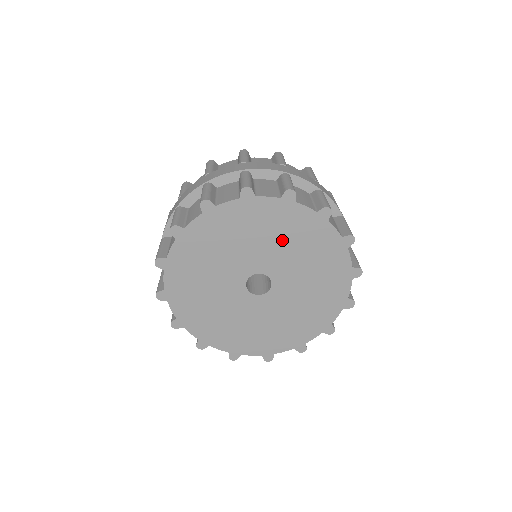
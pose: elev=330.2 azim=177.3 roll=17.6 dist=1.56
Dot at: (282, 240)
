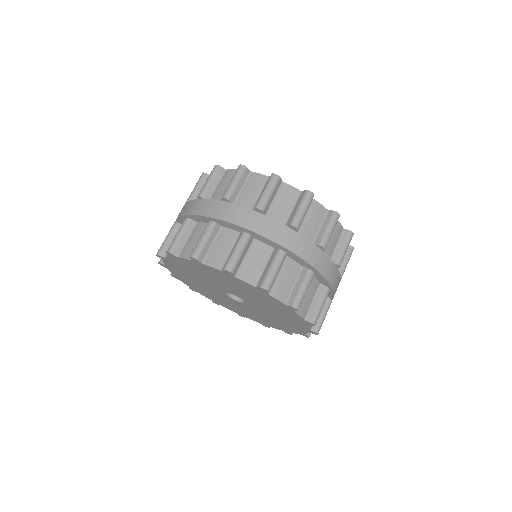
Dot at: (238, 288)
